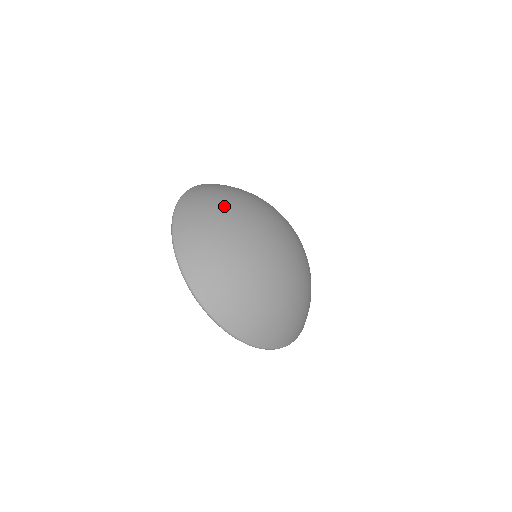
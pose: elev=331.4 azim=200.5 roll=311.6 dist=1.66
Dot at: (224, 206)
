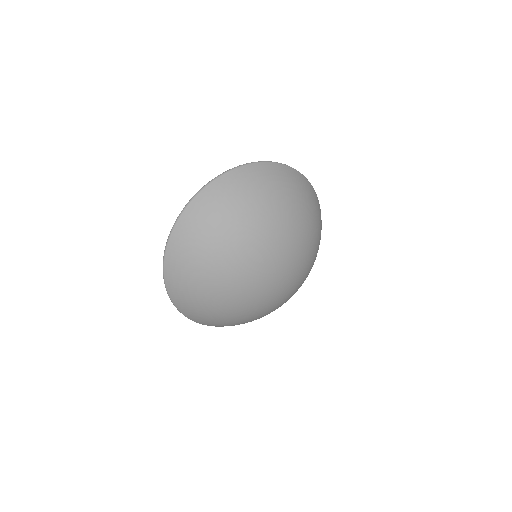
Dot at: (224, 241)
